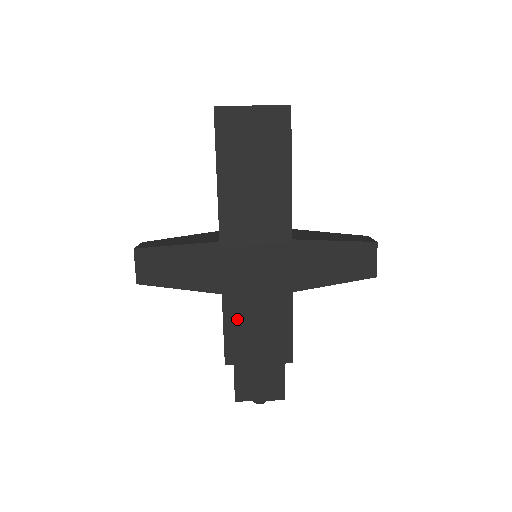
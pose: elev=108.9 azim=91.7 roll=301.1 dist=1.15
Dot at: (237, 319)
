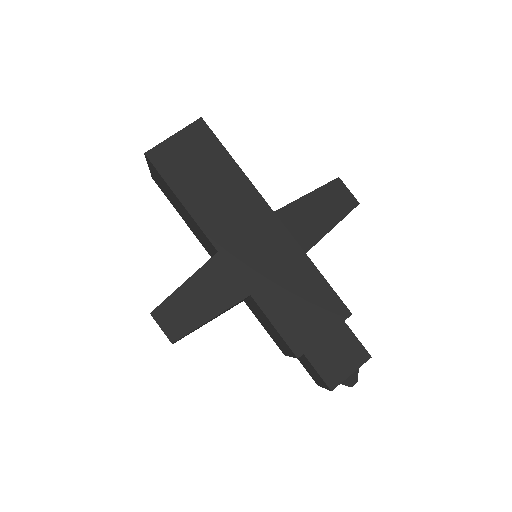
Dot at: (278, 308)
